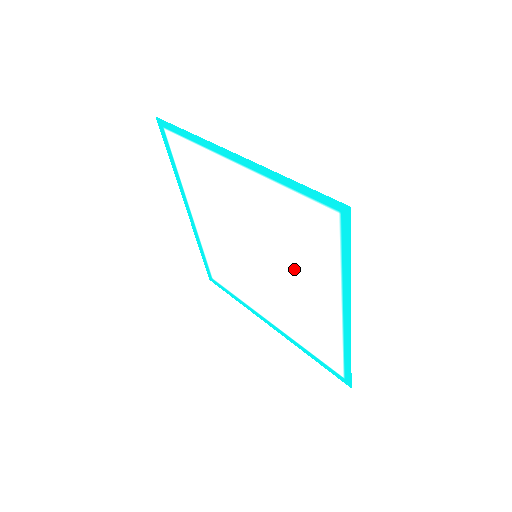
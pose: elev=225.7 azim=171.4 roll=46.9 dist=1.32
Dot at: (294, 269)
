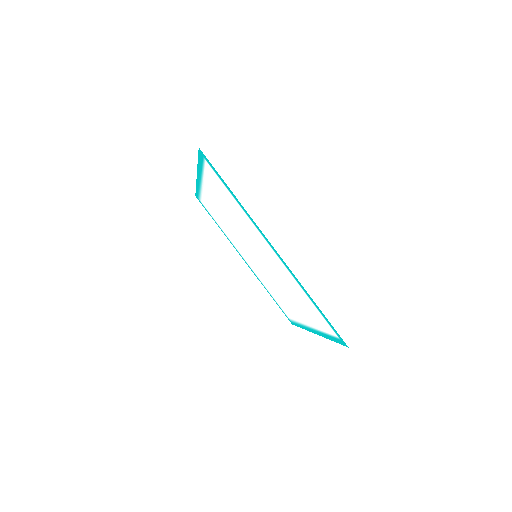
Dot at: (254, 241)
